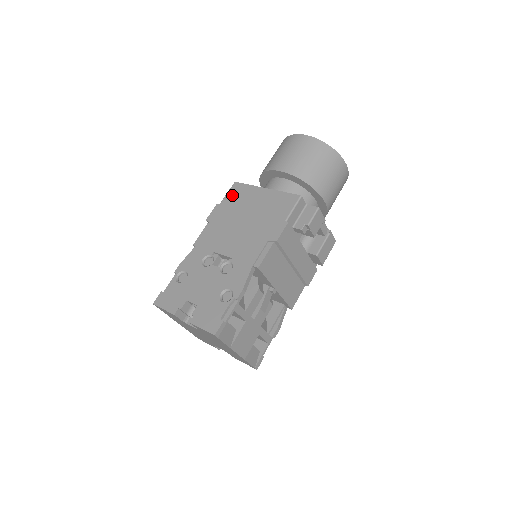
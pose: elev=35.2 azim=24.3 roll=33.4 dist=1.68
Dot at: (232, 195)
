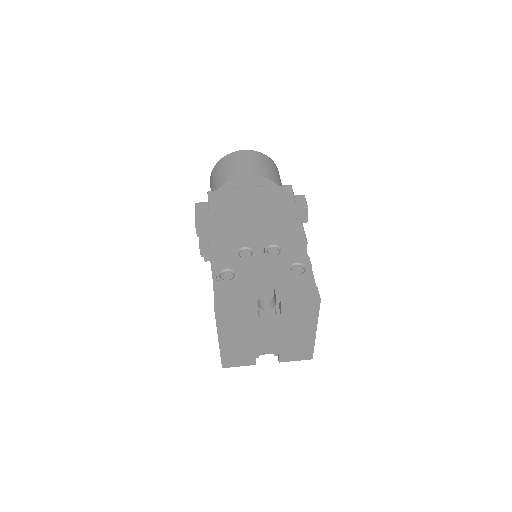
Dot at: (217, 200)
